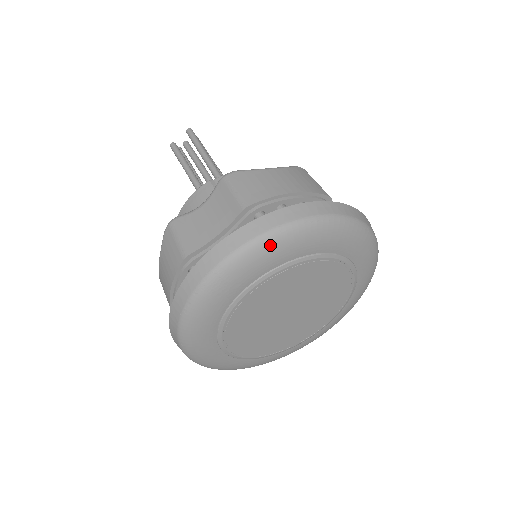
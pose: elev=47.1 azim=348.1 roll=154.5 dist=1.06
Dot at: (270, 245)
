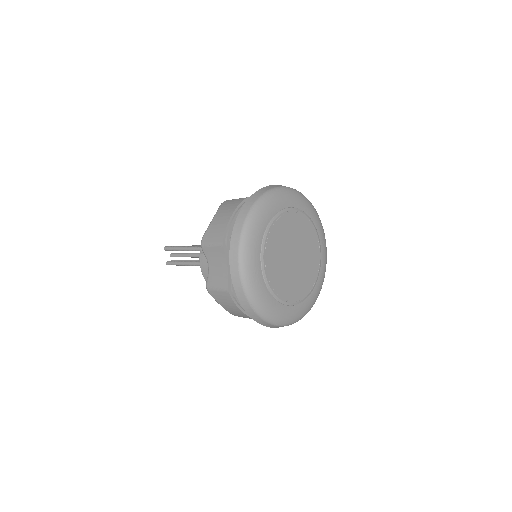
Dot at: (247, 244)
